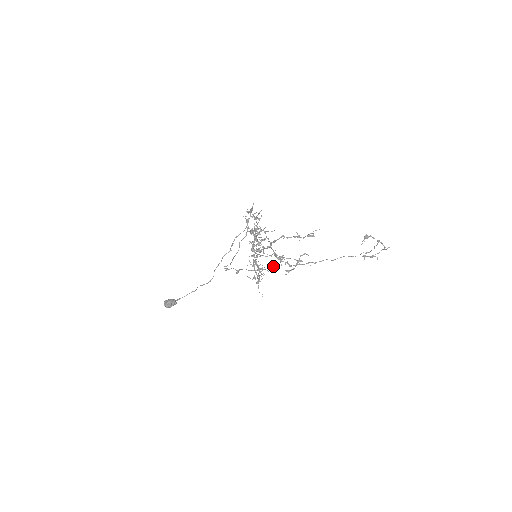
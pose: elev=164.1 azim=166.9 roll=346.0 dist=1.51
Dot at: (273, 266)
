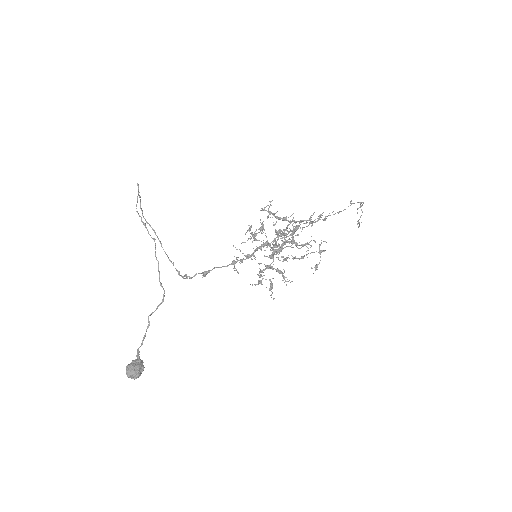
Dot at: occluded
